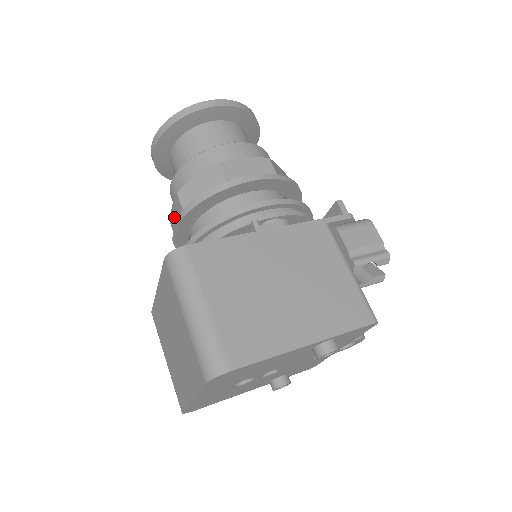
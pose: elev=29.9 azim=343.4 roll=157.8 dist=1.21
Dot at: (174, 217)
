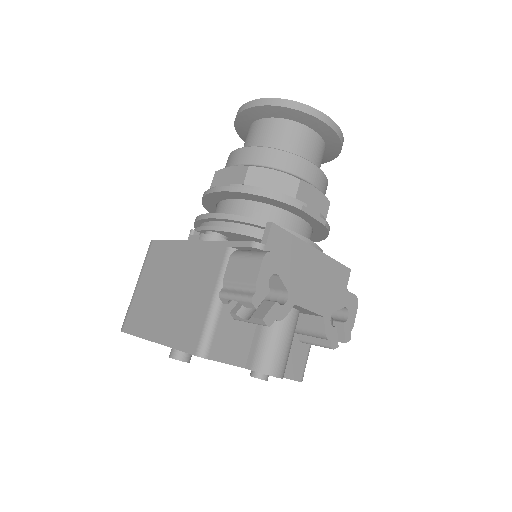
Dot at: occluded
